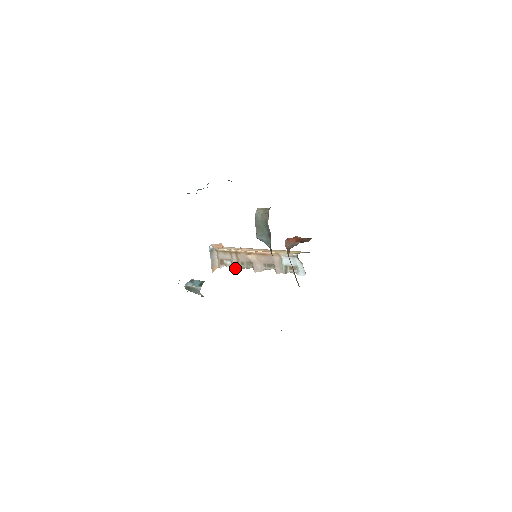
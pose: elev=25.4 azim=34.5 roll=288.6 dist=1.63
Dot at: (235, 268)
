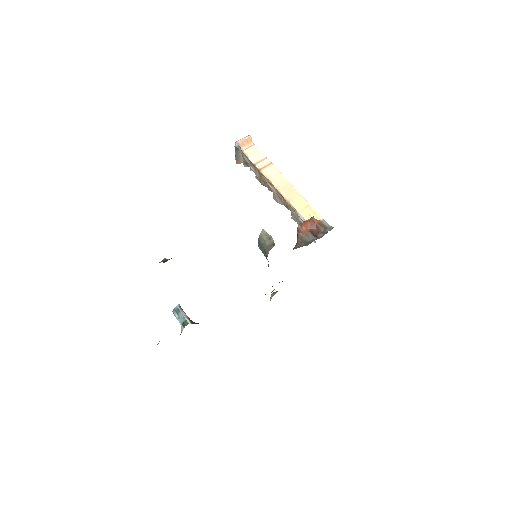
Dot at: (257, 179)
